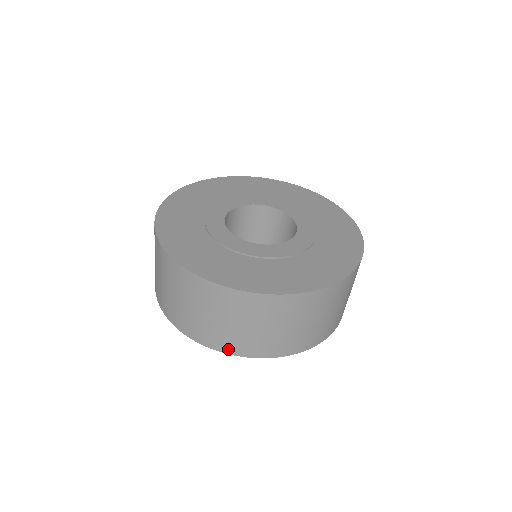
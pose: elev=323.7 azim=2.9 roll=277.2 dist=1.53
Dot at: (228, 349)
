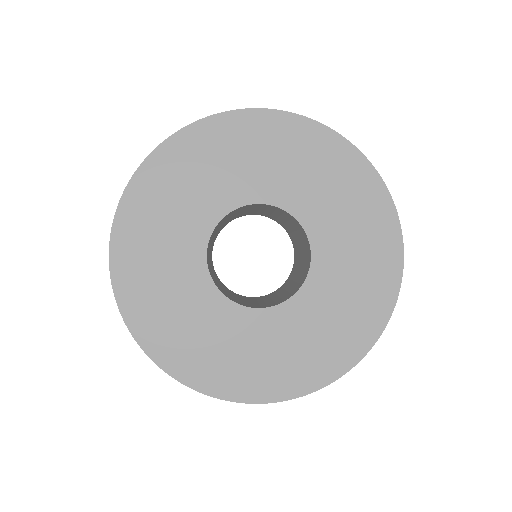
Dot at: occluded
